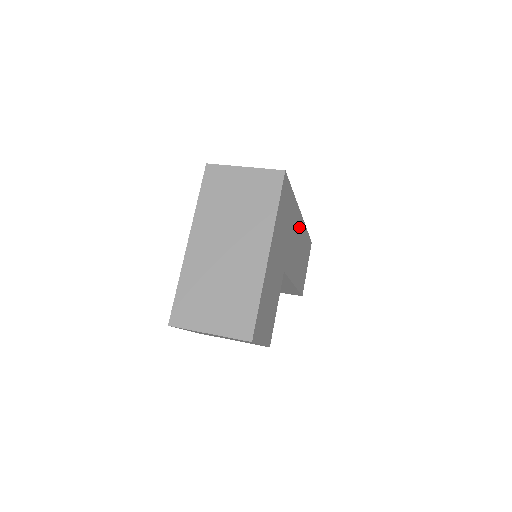
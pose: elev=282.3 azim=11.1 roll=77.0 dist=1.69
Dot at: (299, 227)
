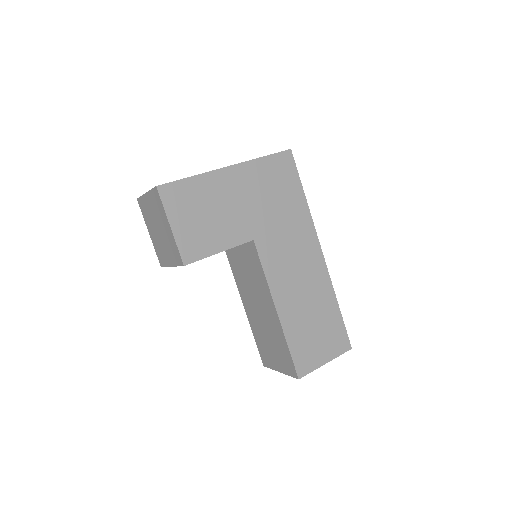
Dot at: (312, 258)
